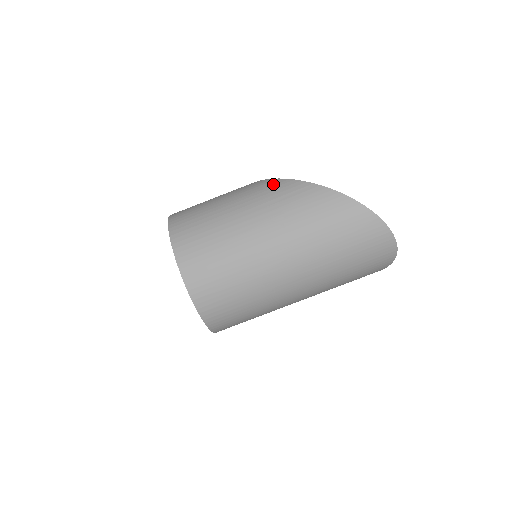
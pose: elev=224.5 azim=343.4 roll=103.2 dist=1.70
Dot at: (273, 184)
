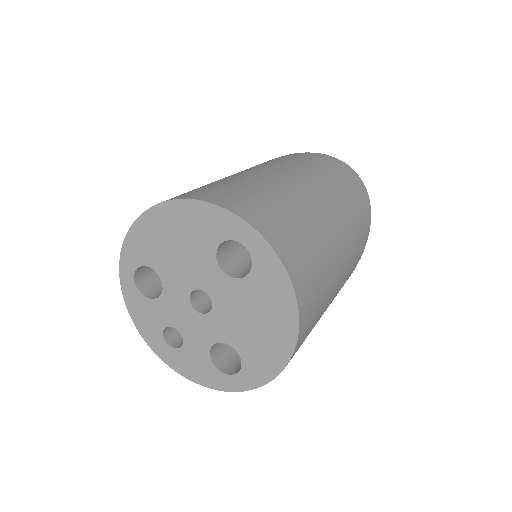
Dot at: occluded
